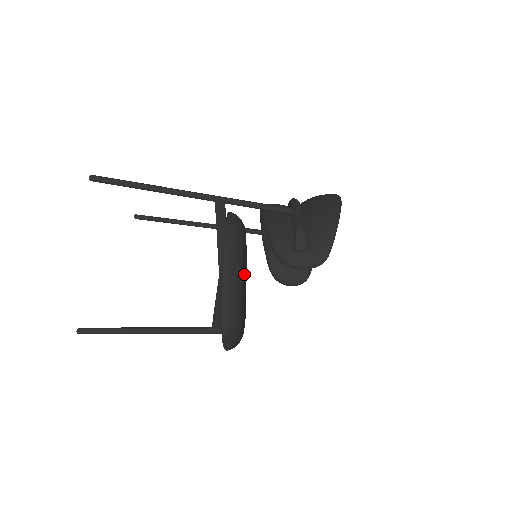
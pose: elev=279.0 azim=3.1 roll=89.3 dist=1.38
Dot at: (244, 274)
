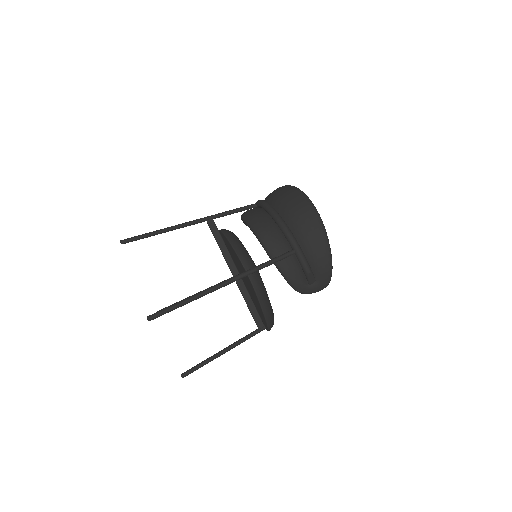
Dot at: occluded
